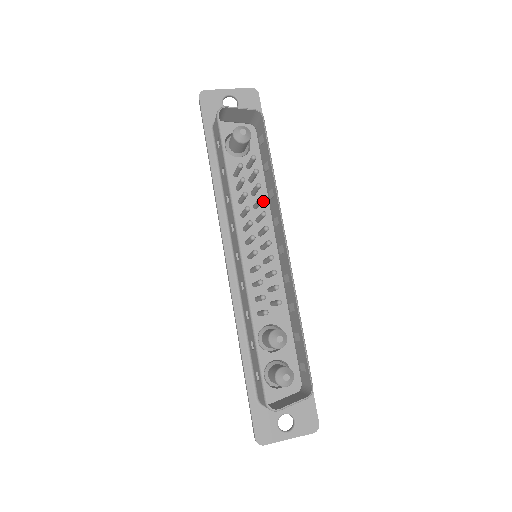
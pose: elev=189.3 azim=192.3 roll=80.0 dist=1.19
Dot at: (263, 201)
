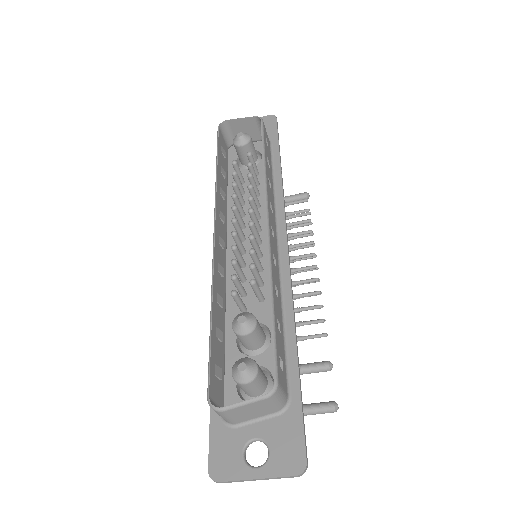
Dot at: occluded
